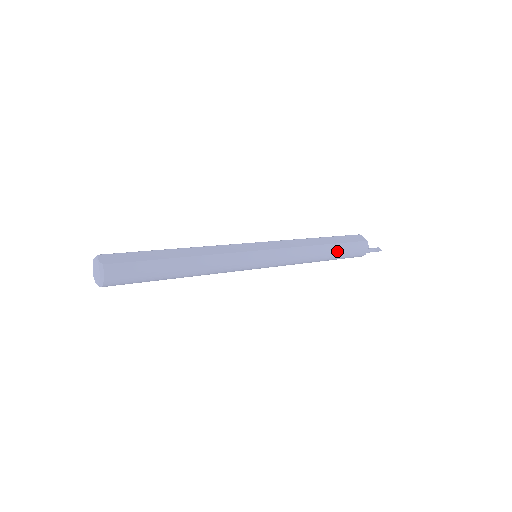
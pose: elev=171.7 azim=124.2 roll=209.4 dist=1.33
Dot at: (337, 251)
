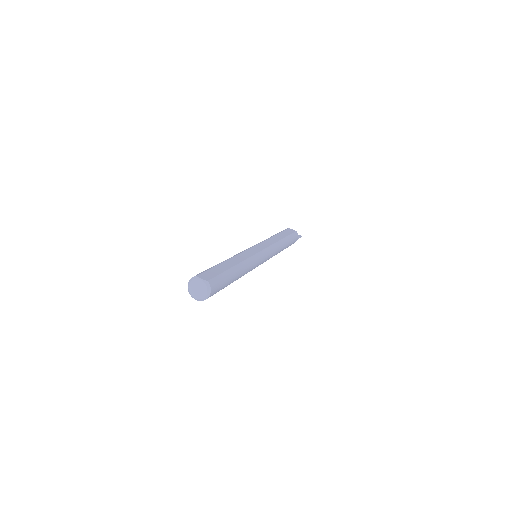
Dot at: (288, 242)
